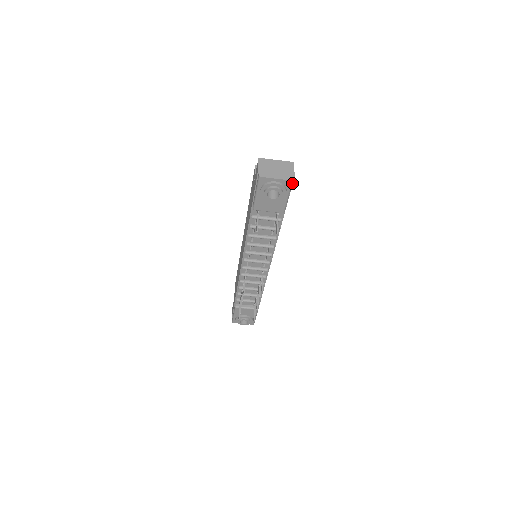
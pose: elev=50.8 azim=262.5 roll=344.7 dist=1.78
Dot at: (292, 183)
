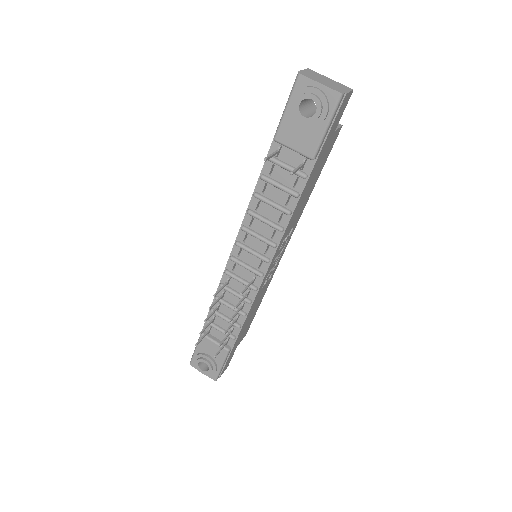
Dot at: (340, 106)
